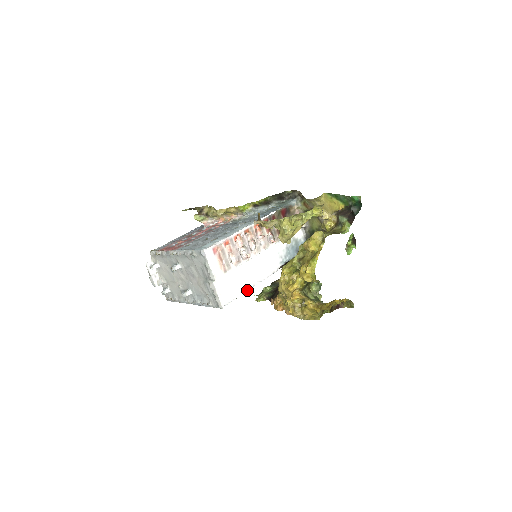
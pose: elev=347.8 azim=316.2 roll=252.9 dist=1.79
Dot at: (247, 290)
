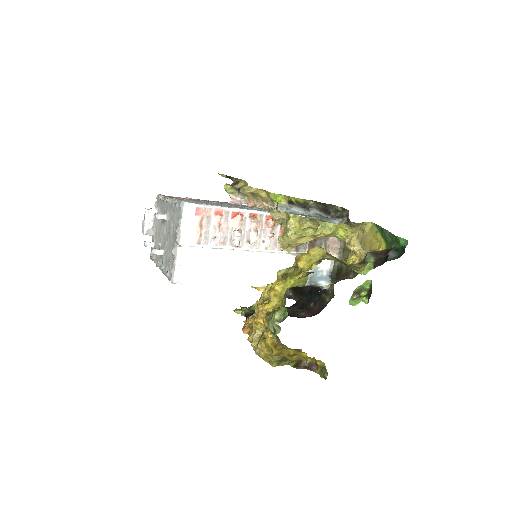
Dot at: (218, 284)
